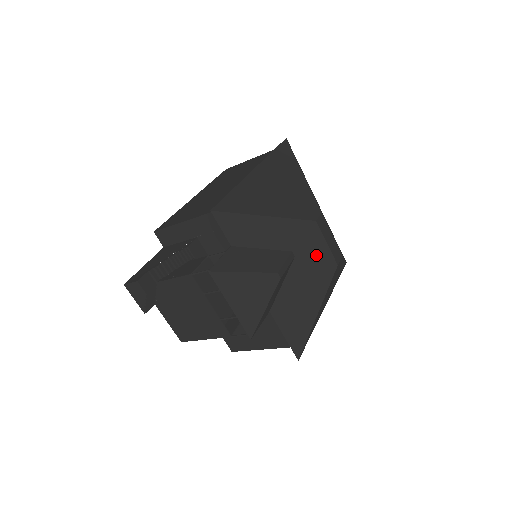
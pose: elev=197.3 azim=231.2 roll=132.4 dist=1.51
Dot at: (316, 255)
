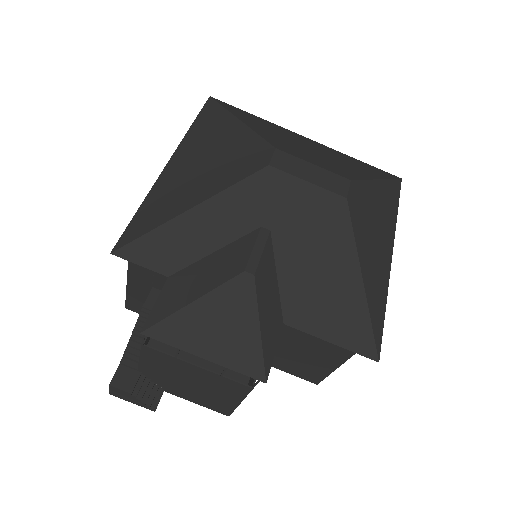
Dot at: (302, 207)
